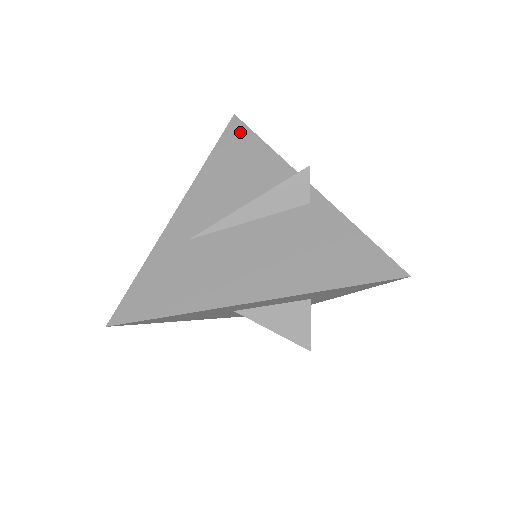
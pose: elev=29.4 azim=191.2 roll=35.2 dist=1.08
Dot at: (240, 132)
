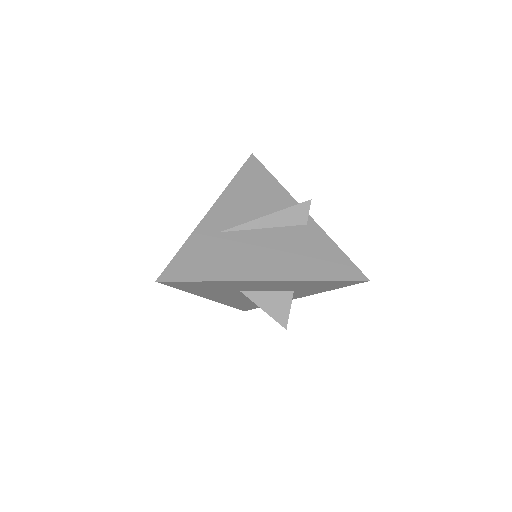
Dot at: (257, 167)
